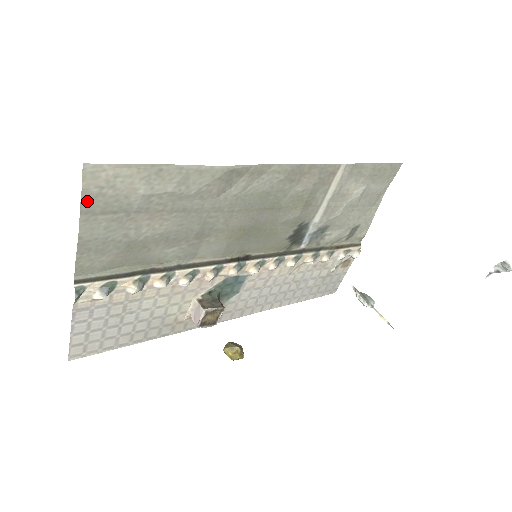
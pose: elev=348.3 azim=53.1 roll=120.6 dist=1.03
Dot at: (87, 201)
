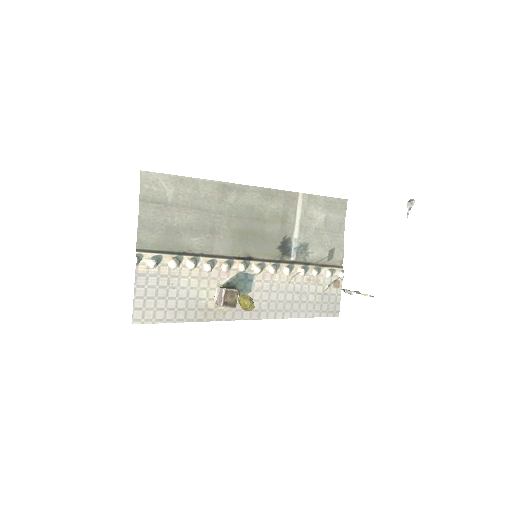
Dot at: (143, 193)
